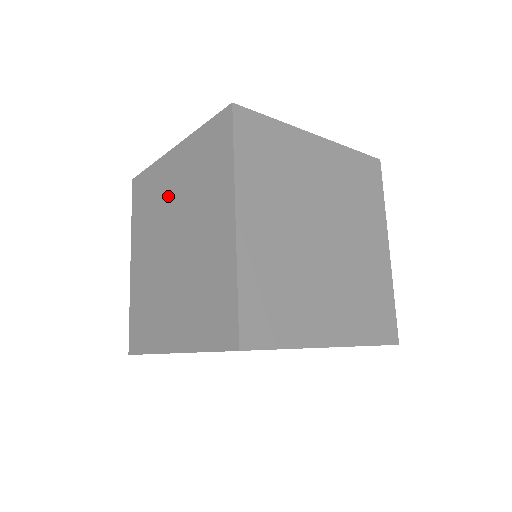
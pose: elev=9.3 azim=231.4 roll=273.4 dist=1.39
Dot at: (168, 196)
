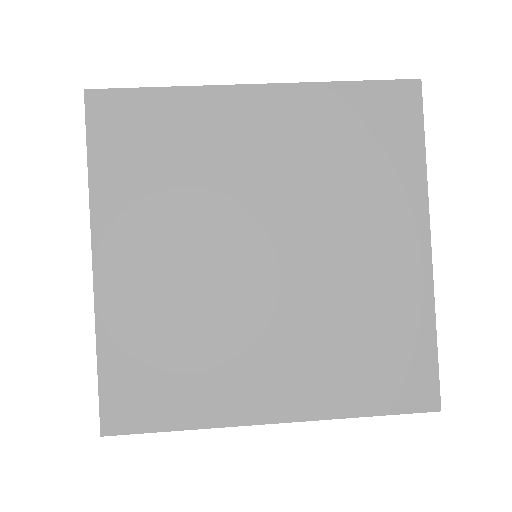
Dot at: occluded
